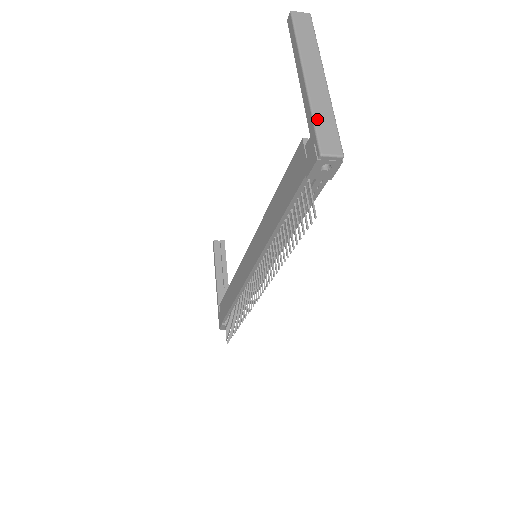
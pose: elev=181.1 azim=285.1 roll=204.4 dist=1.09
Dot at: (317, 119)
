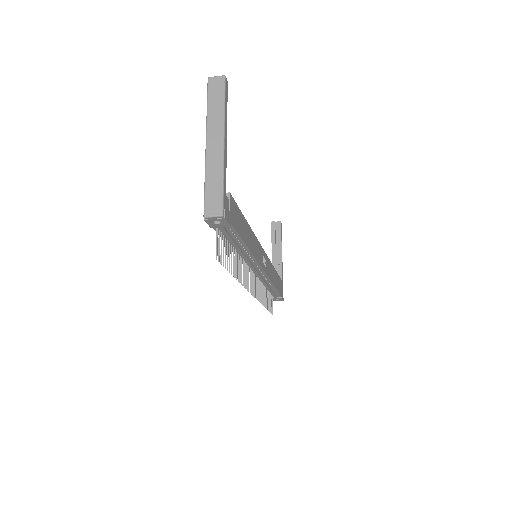
Dot at: (207, 184)
